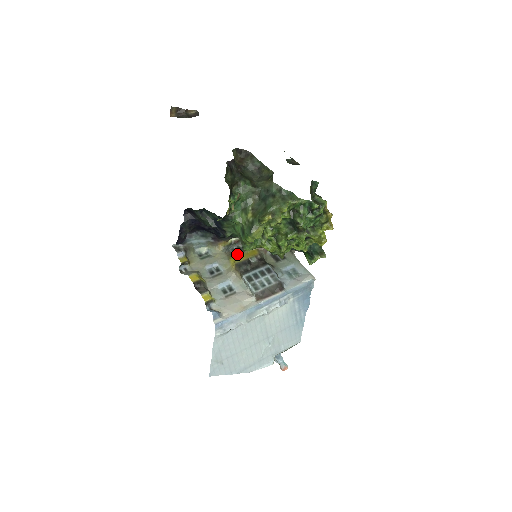
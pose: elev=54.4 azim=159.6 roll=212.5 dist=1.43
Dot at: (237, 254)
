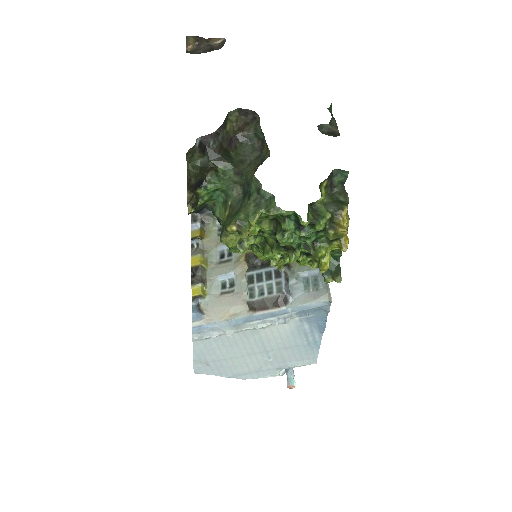
Dot at: occluded
